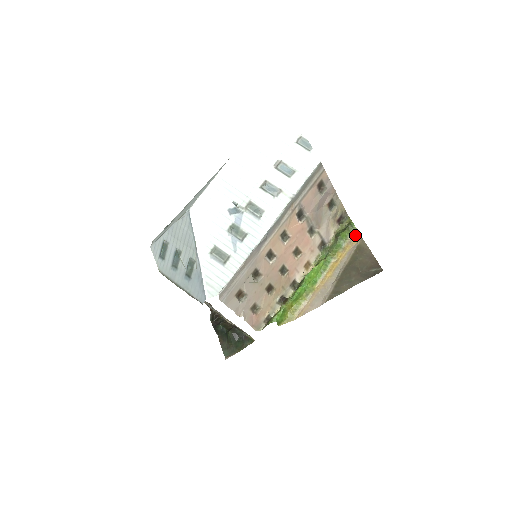
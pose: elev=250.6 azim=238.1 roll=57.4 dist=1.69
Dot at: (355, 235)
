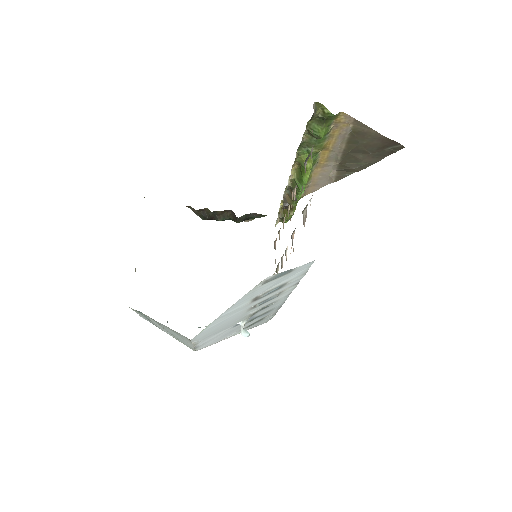
Dot at: (340, 118)
